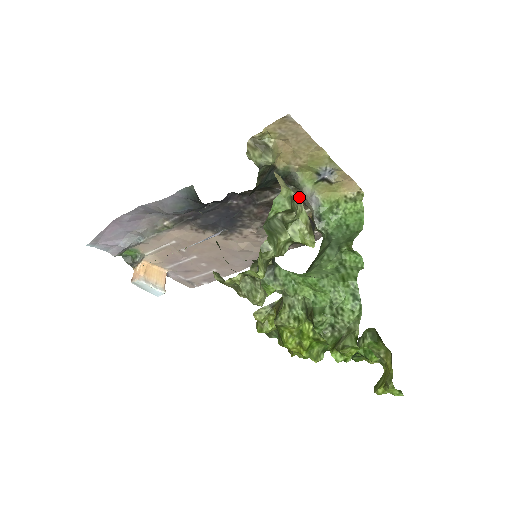
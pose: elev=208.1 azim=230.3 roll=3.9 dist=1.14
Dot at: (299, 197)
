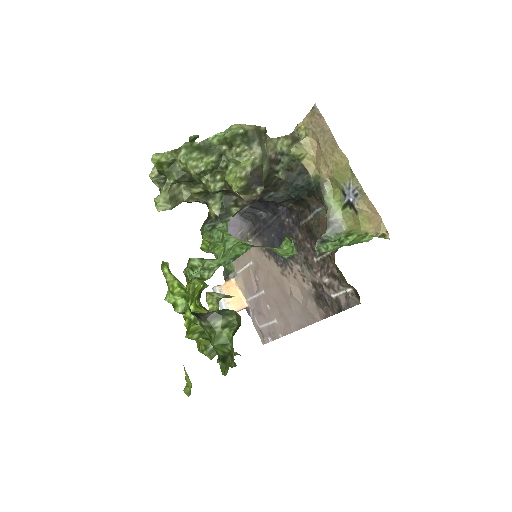
Dot at: occluded
